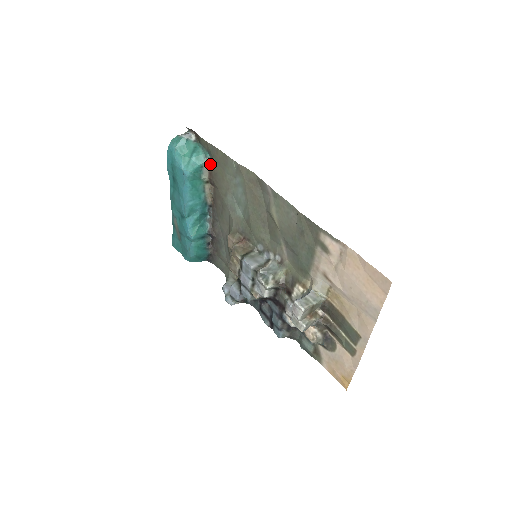
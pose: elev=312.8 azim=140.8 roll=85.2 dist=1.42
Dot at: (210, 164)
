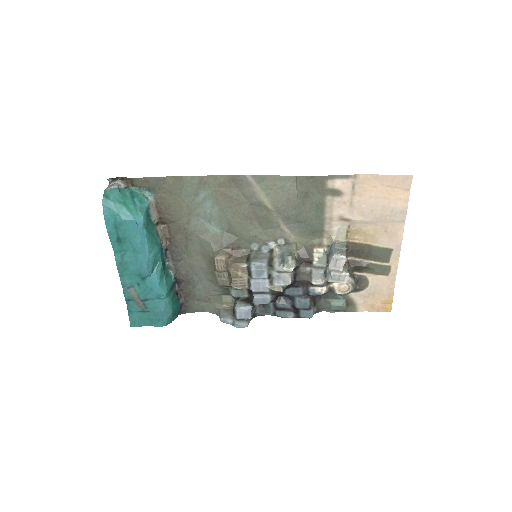
Dot at: (156, 201)
